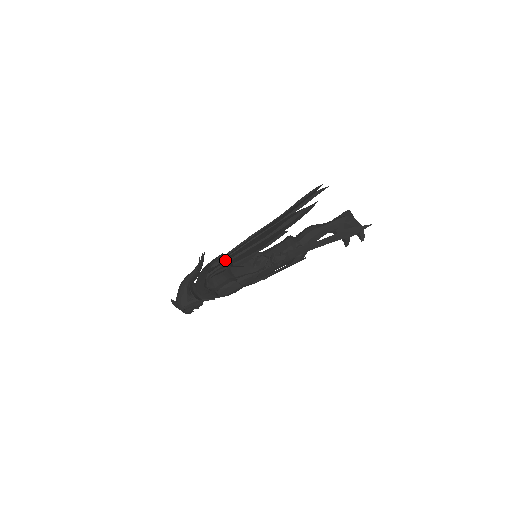
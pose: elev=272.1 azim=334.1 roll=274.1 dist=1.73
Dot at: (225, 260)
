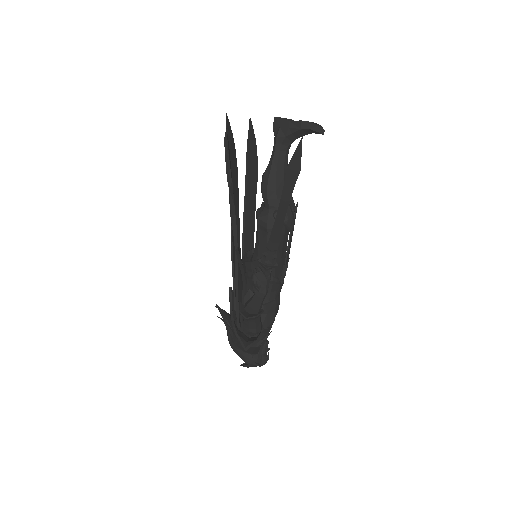
Dot at: occluded
